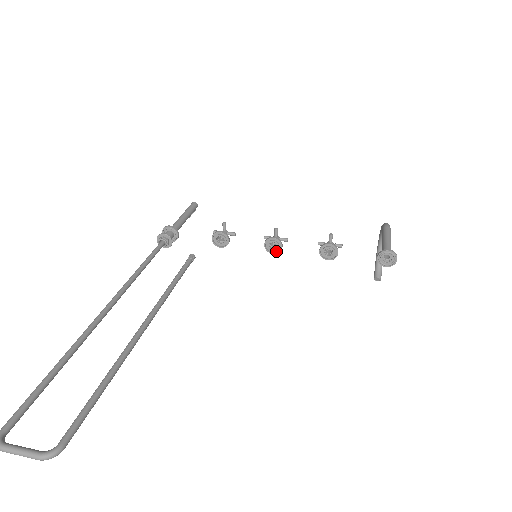
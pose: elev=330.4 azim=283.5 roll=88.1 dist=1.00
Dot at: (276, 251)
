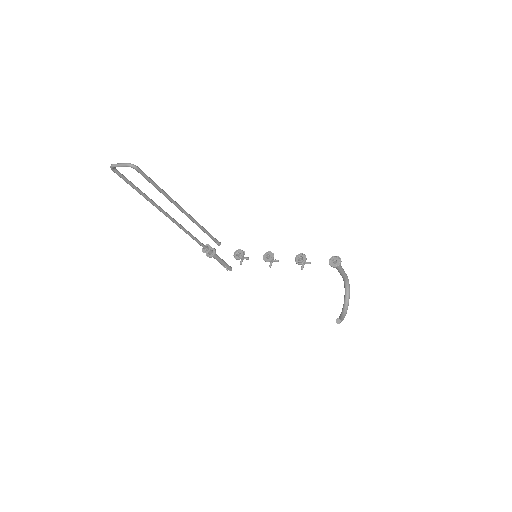
Dot at: (269, 261)
